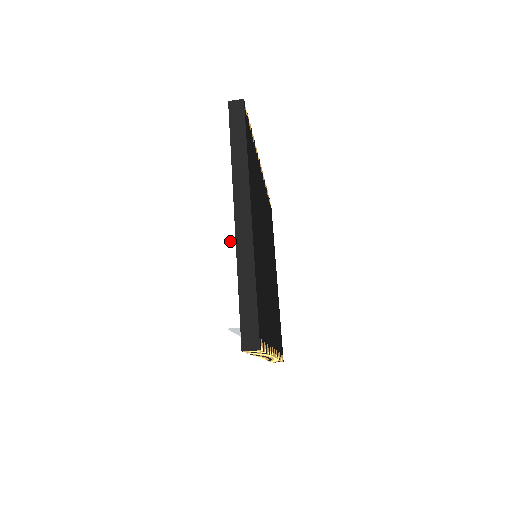
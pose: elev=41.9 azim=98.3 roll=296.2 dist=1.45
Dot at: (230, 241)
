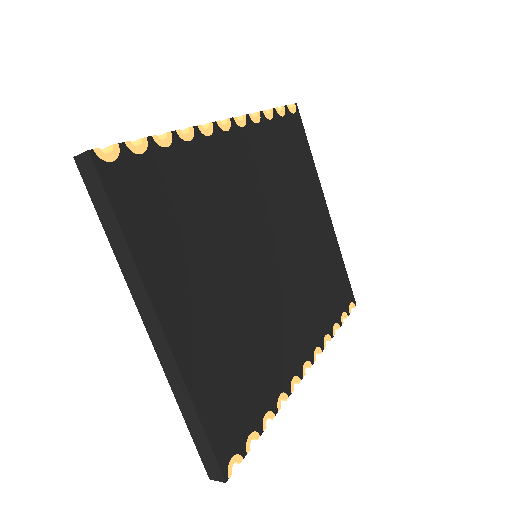
Dot at: occluded
